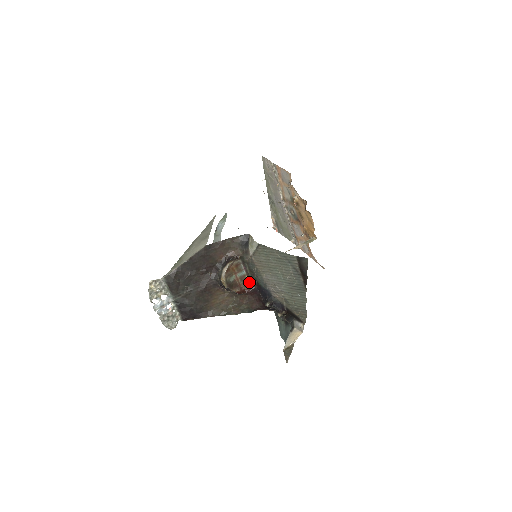
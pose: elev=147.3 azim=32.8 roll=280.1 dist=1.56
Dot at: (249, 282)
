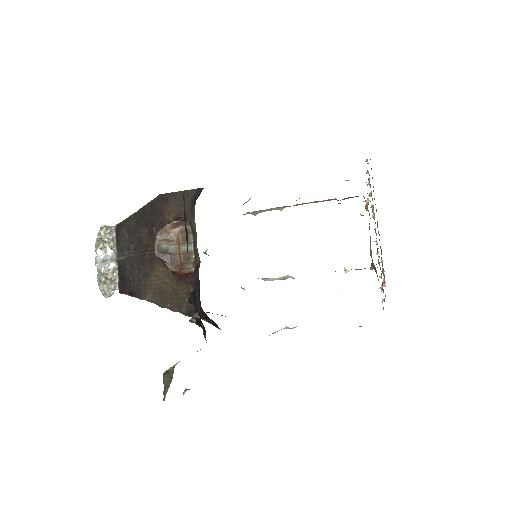
Dot at: (195, 265)
